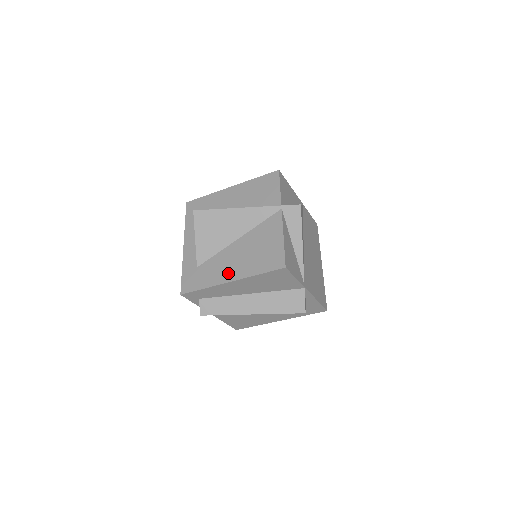
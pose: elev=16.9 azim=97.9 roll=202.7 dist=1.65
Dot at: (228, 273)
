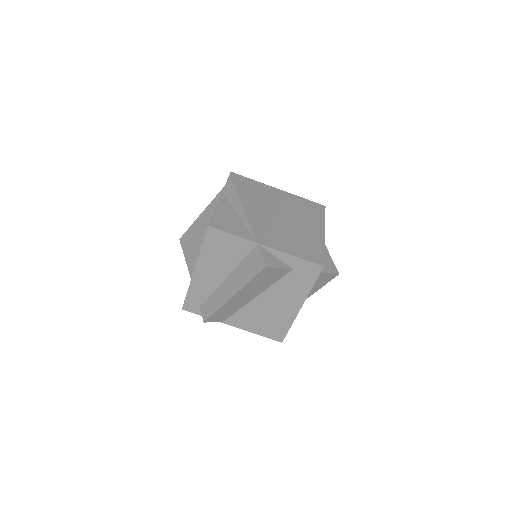
Dot at: occluded
